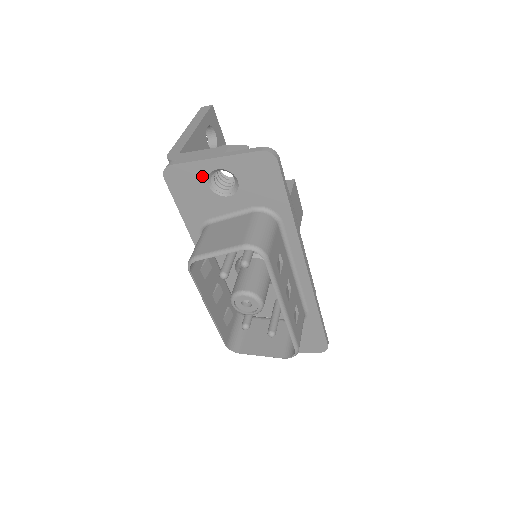
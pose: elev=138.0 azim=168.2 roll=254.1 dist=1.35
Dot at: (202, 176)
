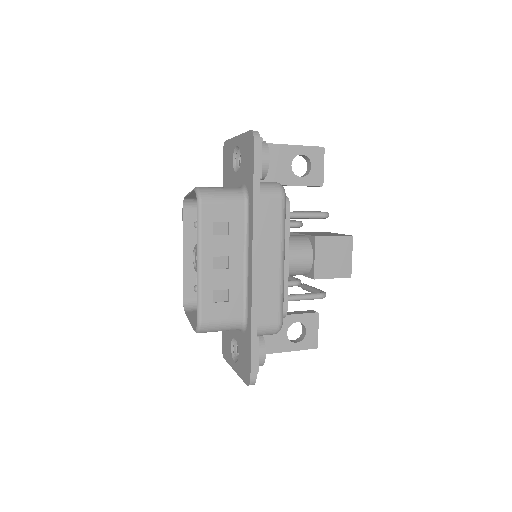
Dot at: (232, 152)
